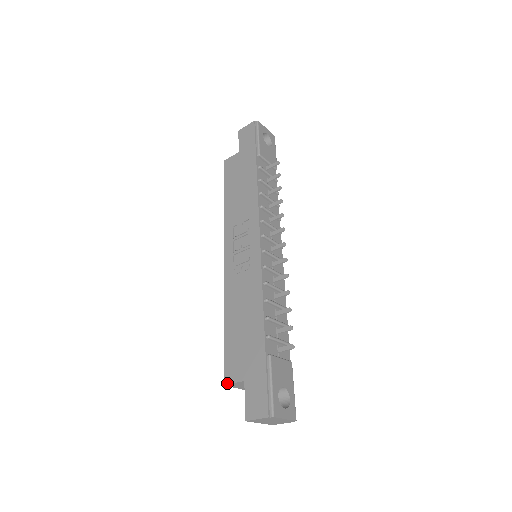
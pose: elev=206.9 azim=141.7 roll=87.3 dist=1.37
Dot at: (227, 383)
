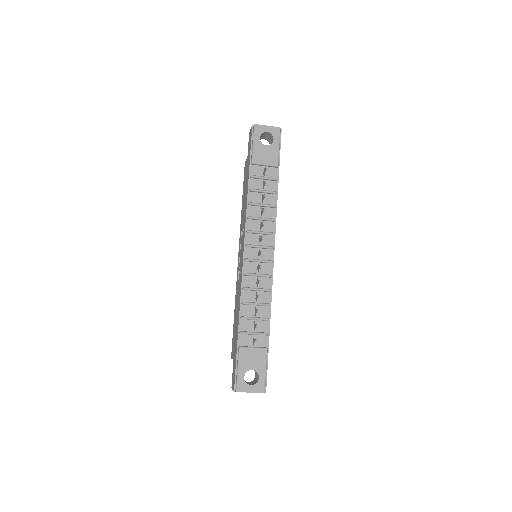
Dot at: (231, 357)
